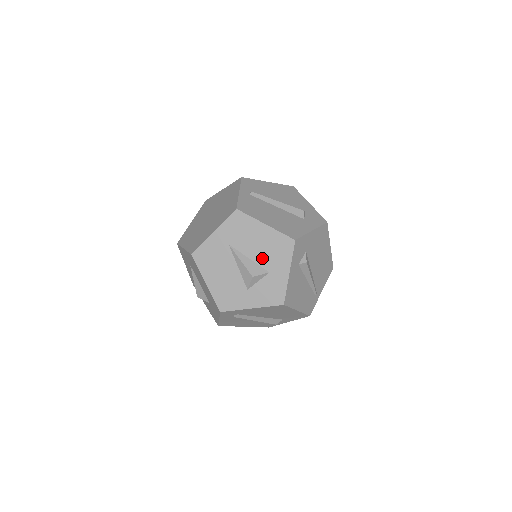
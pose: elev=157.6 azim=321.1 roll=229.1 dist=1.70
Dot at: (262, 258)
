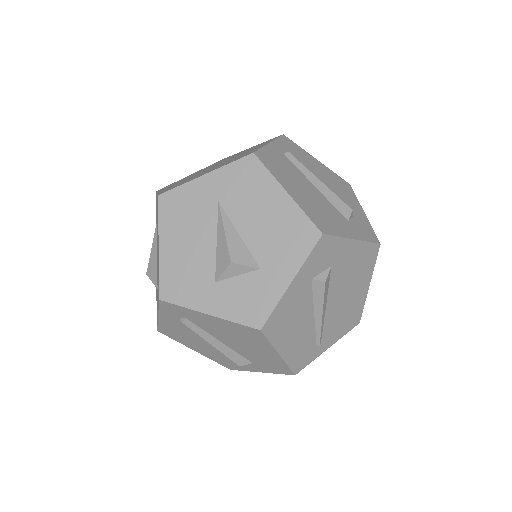
Dot at: (259, 242)
